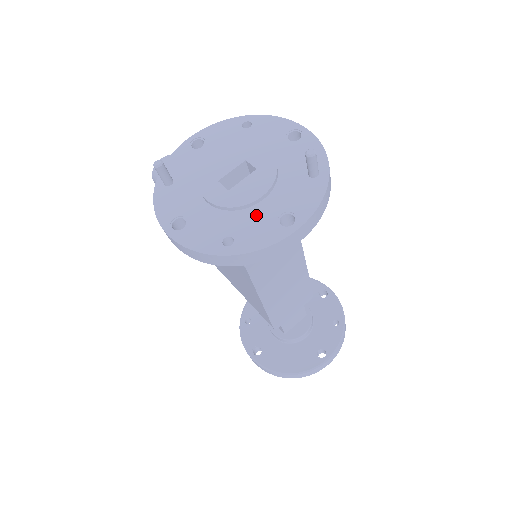
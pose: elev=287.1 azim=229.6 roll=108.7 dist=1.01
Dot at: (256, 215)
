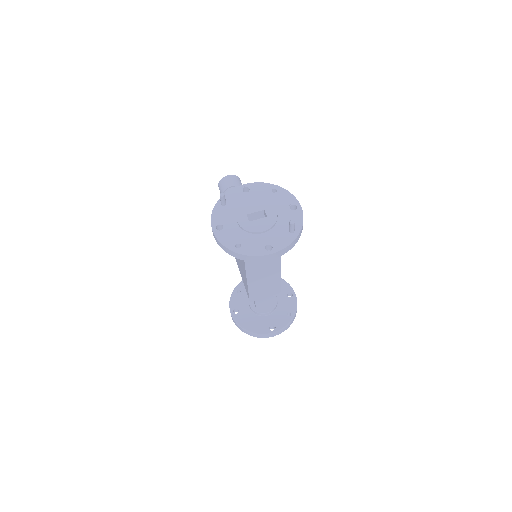
Dot at: (256, 239)
